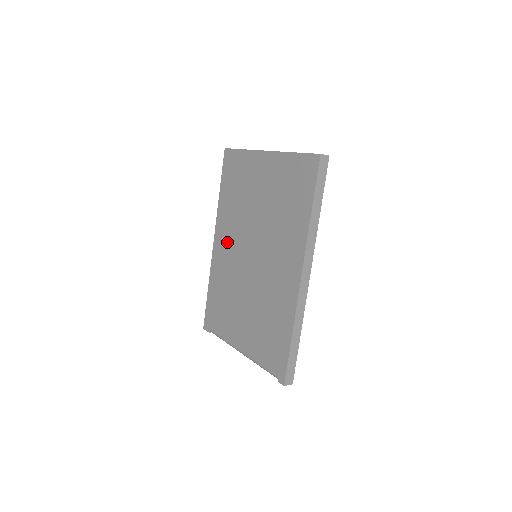
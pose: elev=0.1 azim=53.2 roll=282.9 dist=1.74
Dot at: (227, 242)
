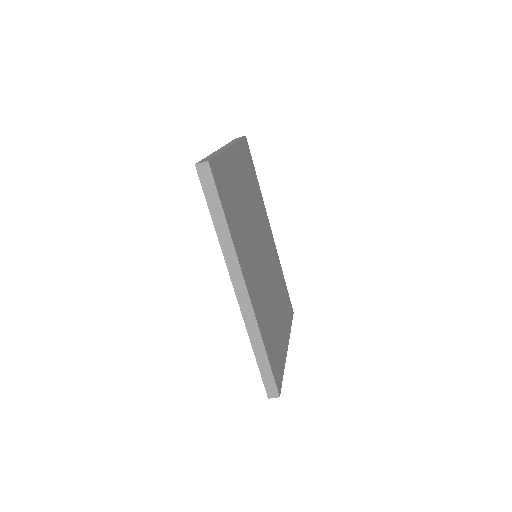
Dot at: occluded
